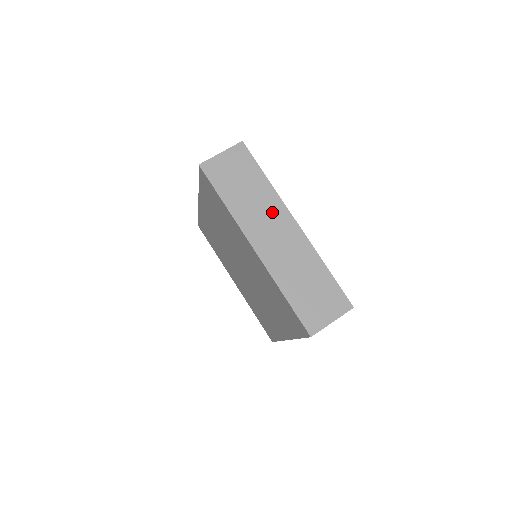
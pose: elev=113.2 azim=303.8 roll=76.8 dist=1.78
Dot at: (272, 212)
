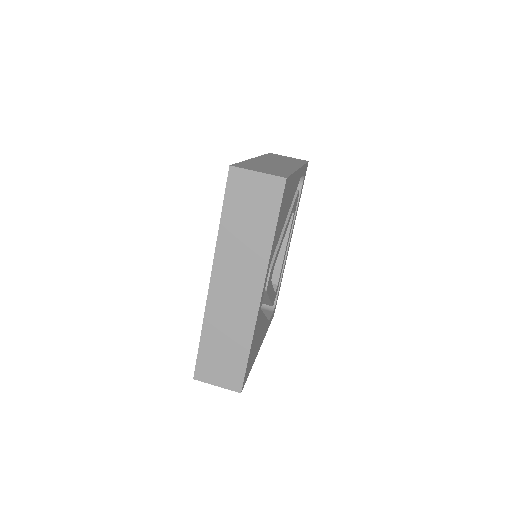
Dot at: (288, 163)
